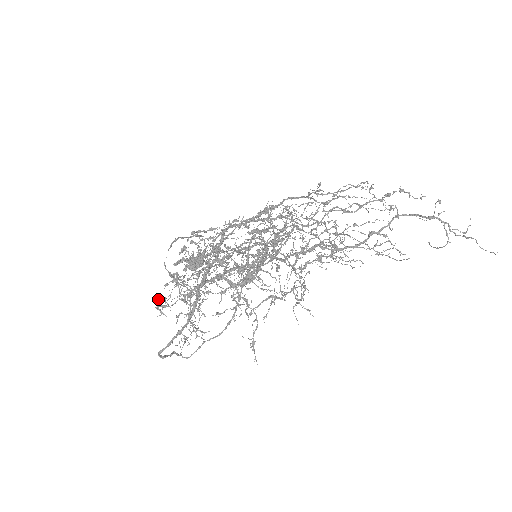
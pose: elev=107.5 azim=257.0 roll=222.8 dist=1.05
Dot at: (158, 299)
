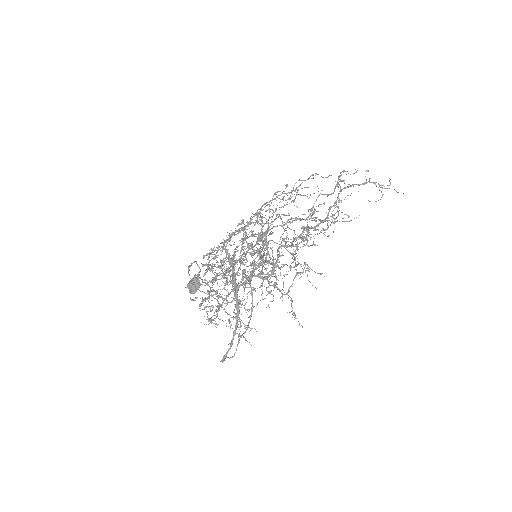
Dot at: (216, 312)
